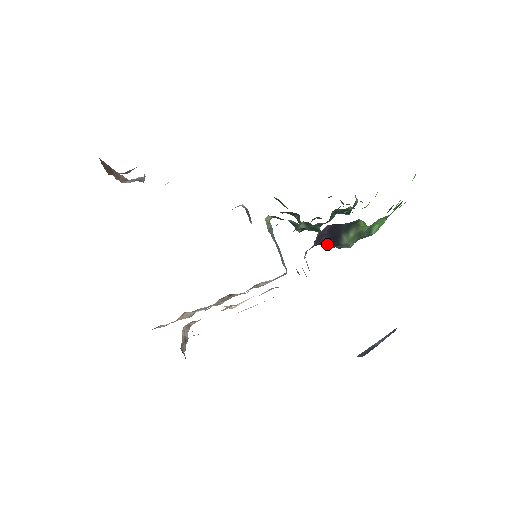
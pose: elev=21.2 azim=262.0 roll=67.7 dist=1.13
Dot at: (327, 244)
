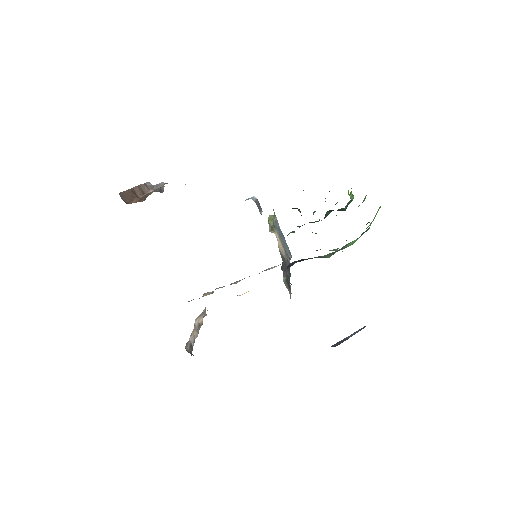
Dot at: occluded
